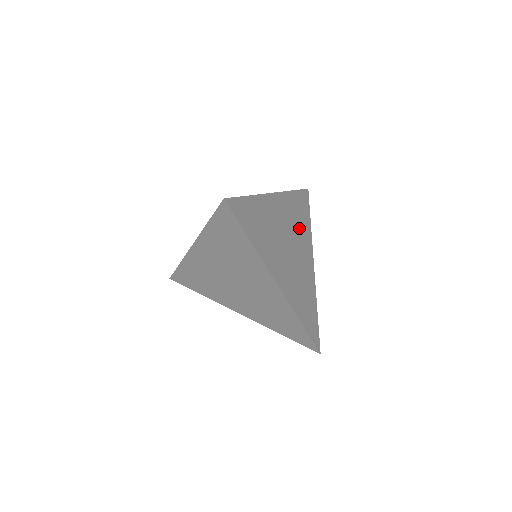
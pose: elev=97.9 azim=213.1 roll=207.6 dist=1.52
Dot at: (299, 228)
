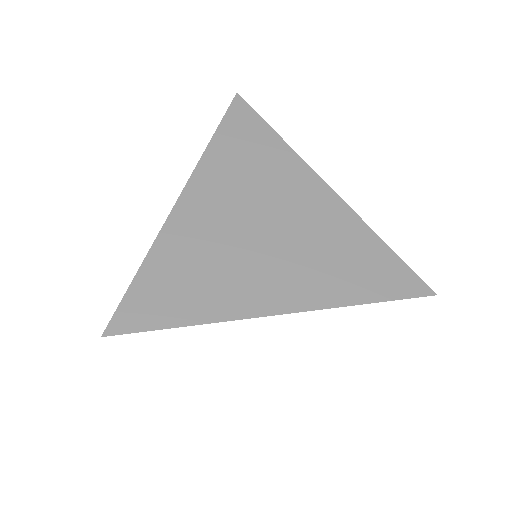
Dot at: occluded
